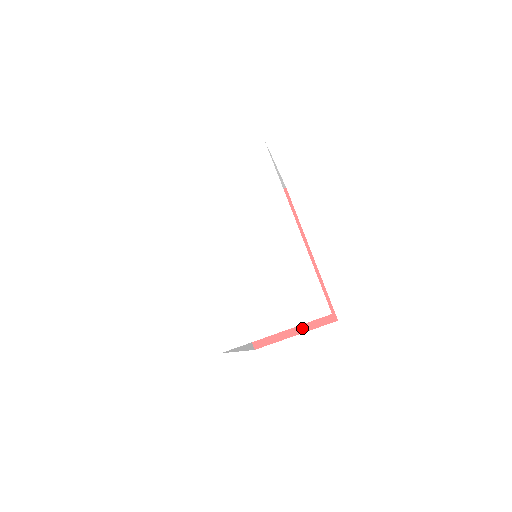
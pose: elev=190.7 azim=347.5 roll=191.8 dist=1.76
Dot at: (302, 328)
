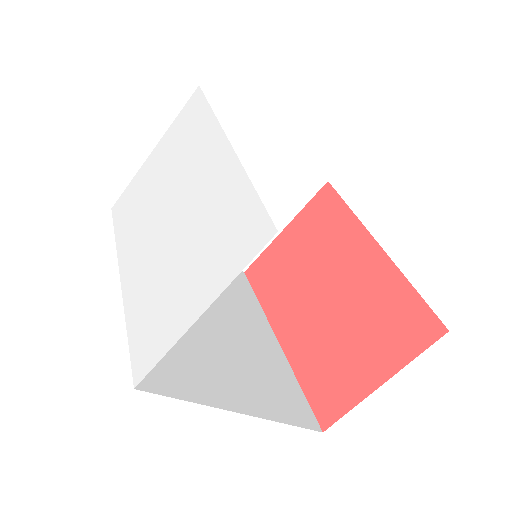
Dot at: (389, 368)
